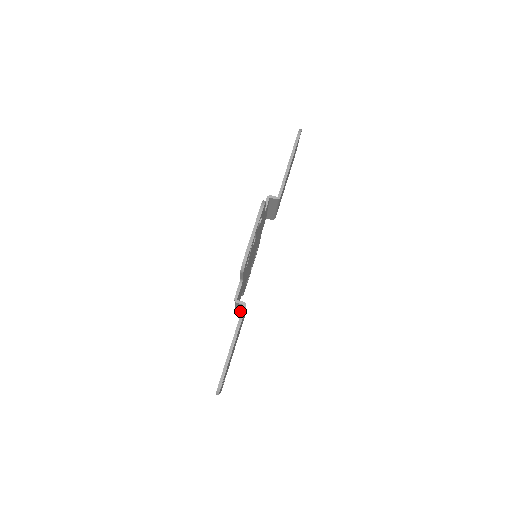
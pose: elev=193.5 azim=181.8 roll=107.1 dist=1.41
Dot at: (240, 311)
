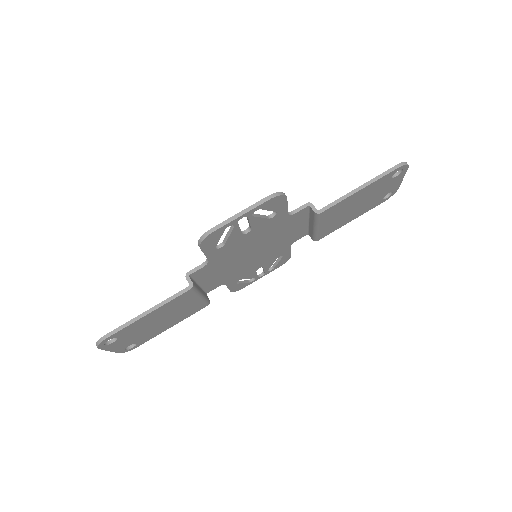
Dot at: occluded
